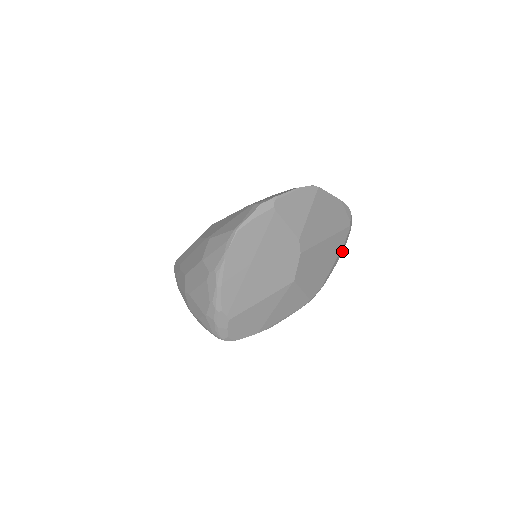
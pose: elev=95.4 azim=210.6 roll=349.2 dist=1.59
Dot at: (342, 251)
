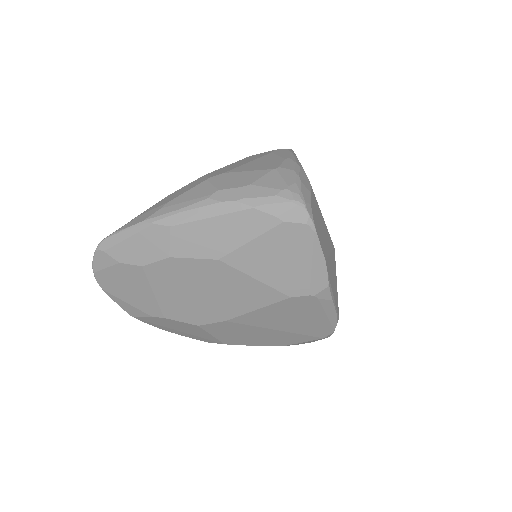
Dot at: occluded
